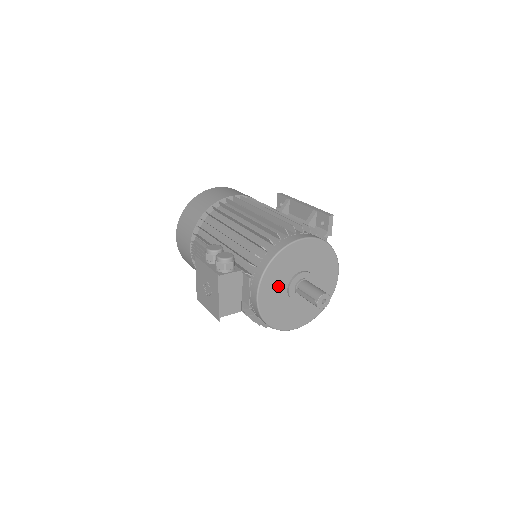
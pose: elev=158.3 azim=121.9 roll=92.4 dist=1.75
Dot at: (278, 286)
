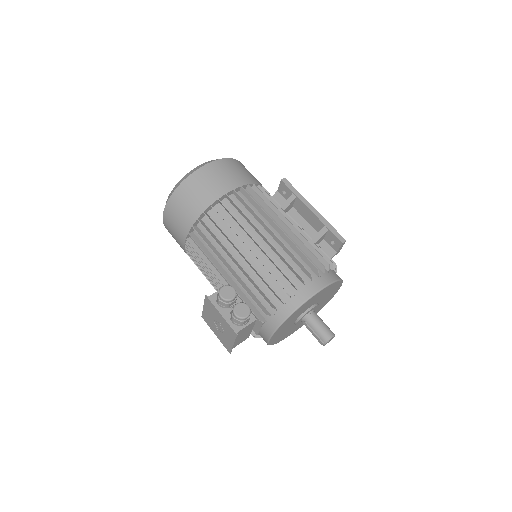
Dot at: (288, 325)
